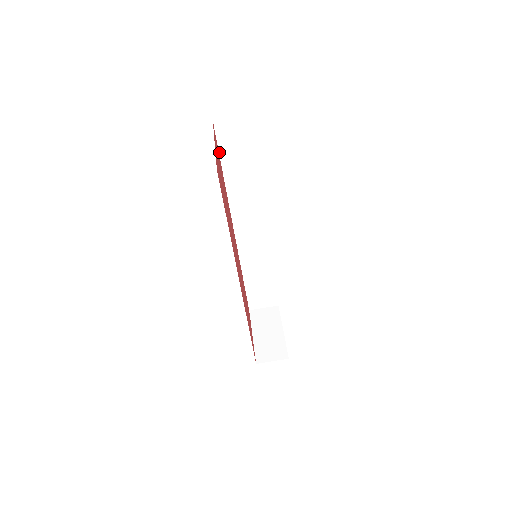
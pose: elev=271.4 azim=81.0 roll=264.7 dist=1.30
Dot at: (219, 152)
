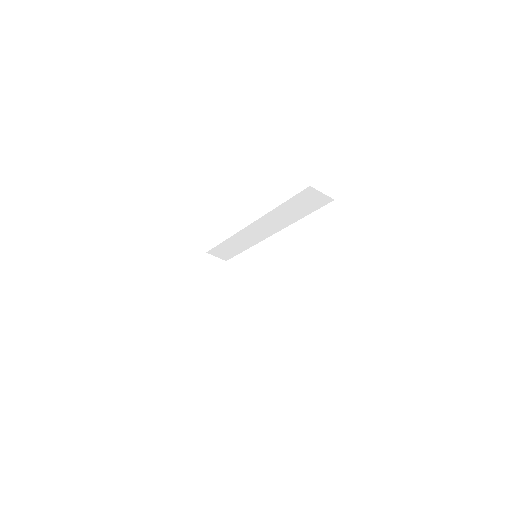
Dot at: (294, 196)
